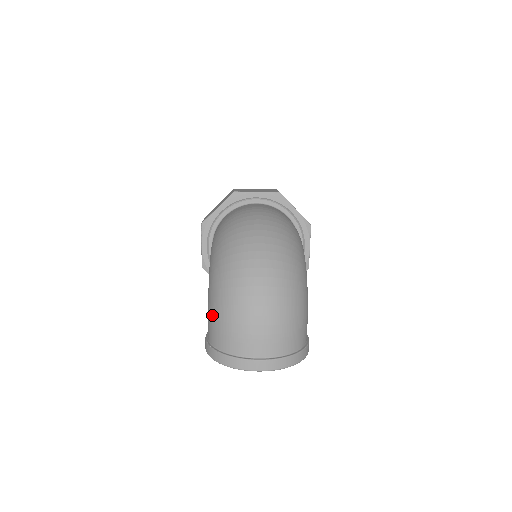
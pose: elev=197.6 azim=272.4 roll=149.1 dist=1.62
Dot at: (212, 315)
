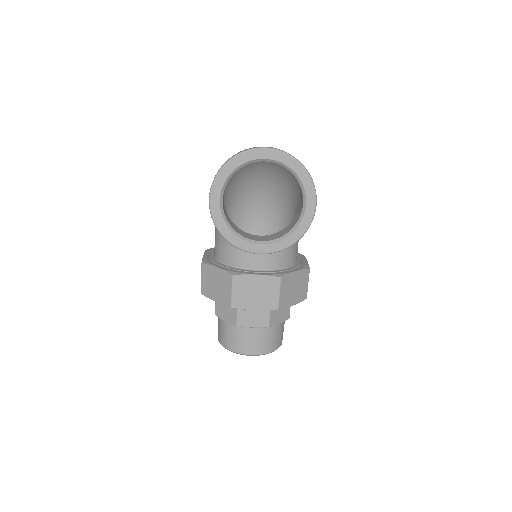
Dot at: occluded
